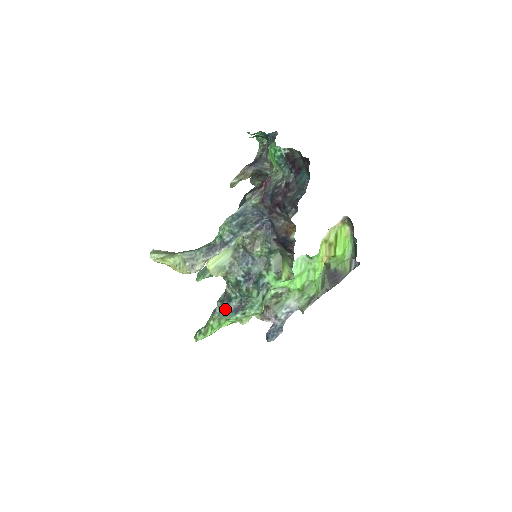
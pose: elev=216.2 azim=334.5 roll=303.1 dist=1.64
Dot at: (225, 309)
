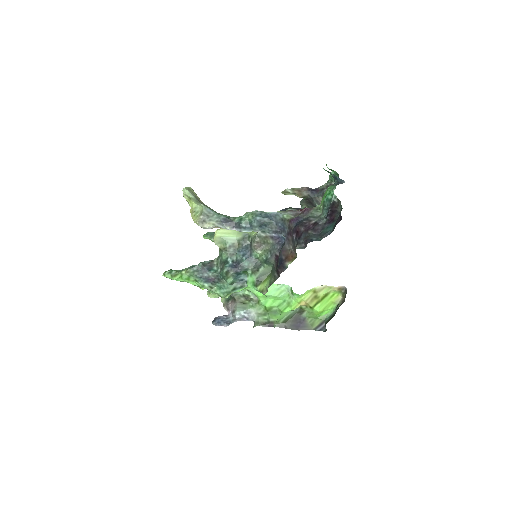
Dot at: (201, 272)
